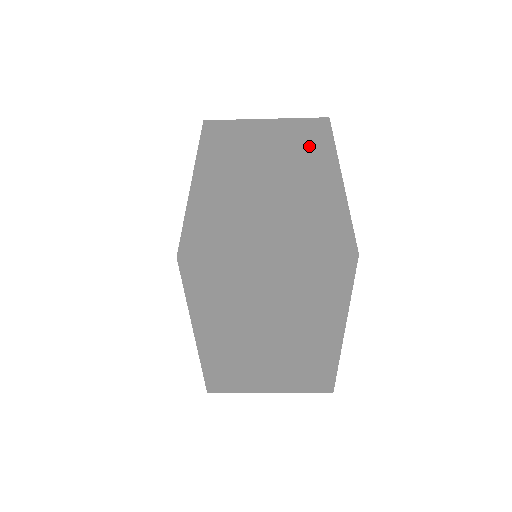
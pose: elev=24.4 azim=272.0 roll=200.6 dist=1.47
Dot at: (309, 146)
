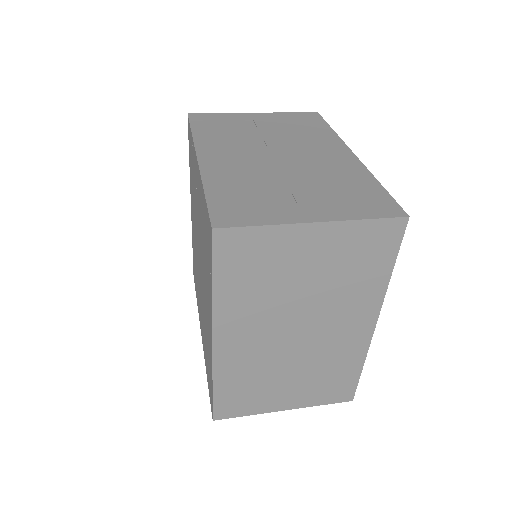
Dot at: (310, 133)
